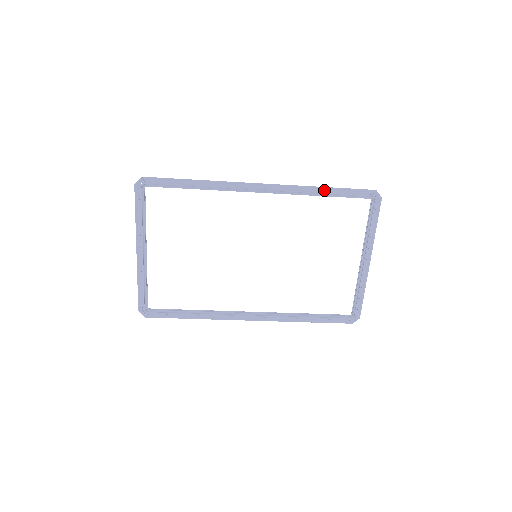
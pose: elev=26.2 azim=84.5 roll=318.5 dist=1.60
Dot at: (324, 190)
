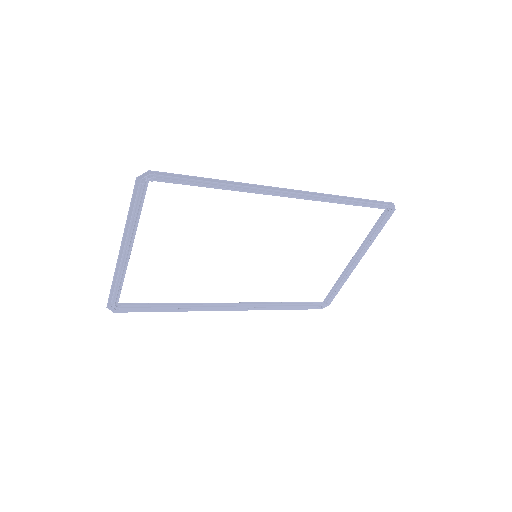
Dot at: (348, 200)
